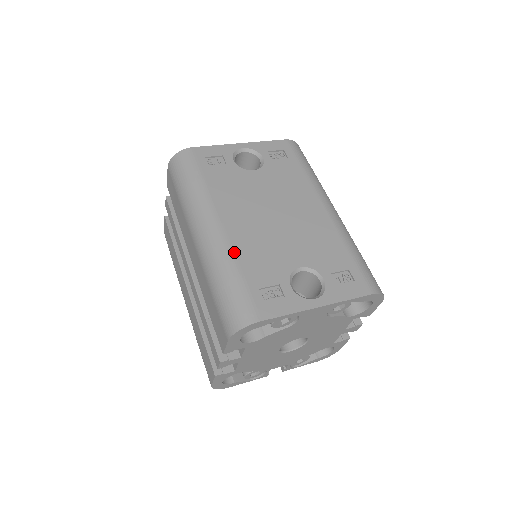
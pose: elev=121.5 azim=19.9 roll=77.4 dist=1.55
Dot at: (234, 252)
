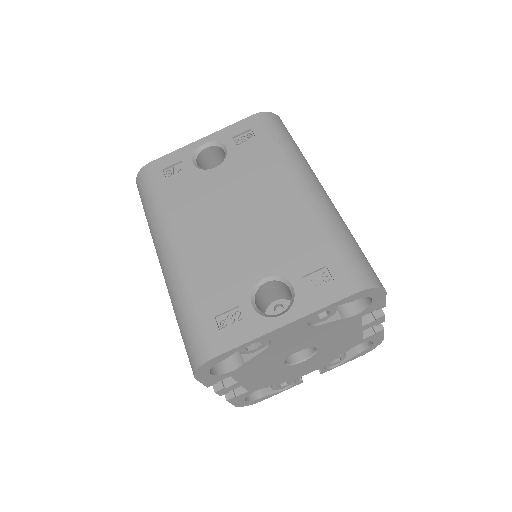
Dot at: (189, 277)
